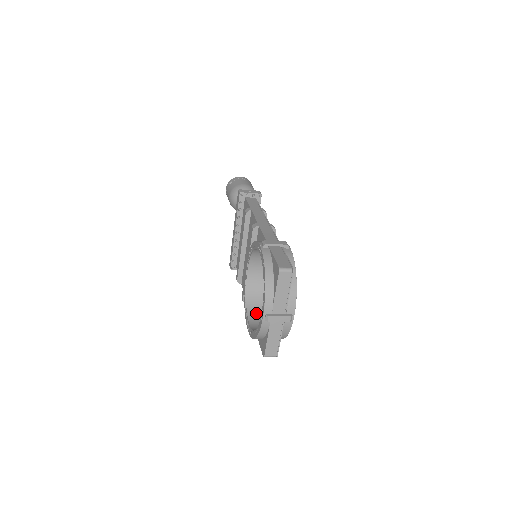
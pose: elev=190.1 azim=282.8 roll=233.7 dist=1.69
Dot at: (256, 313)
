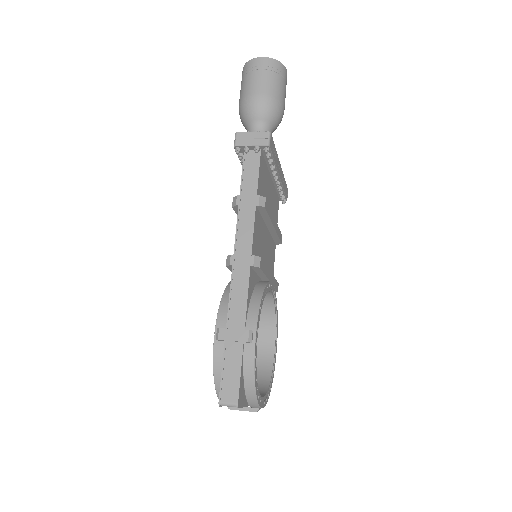
Dot at: occluded
